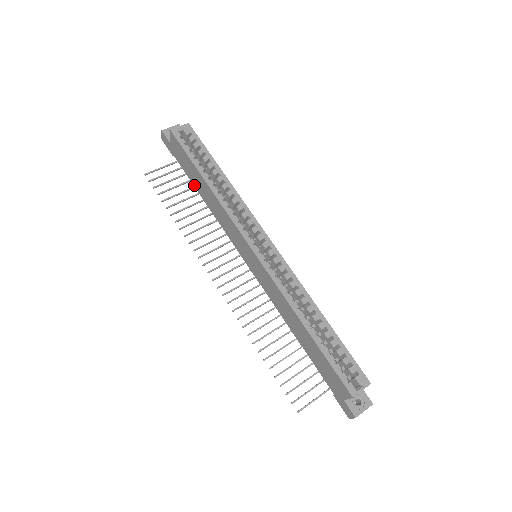
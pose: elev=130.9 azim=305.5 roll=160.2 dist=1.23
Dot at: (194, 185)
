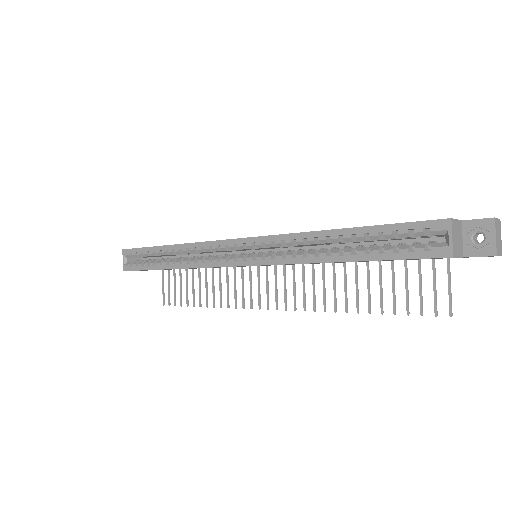
Dot at: occluded
